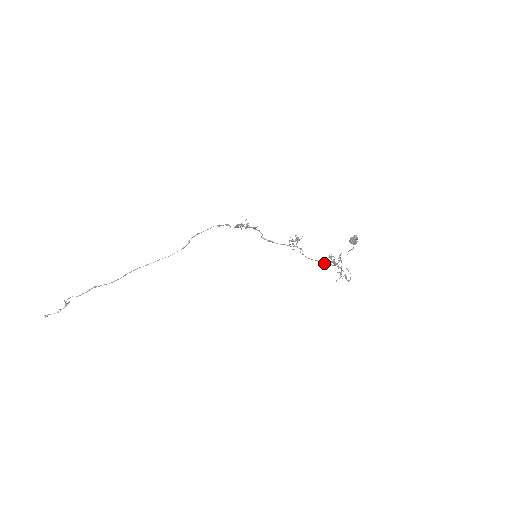
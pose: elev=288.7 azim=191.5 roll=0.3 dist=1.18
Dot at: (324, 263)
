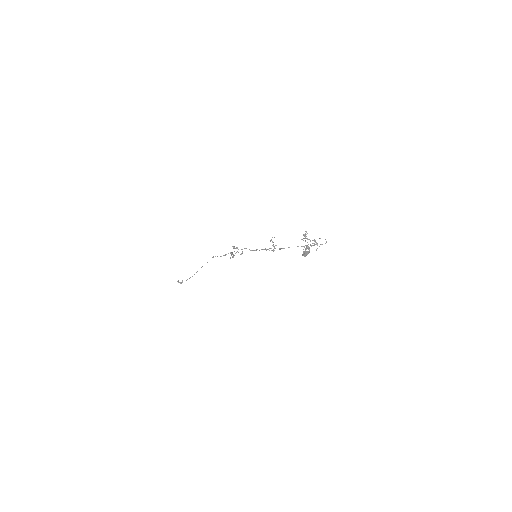
Dot at: (301, 246)
